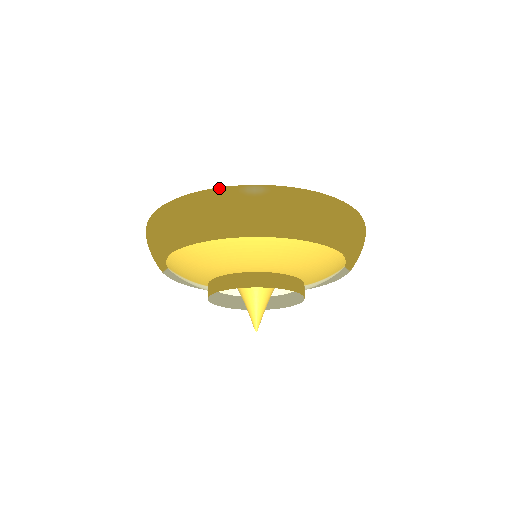
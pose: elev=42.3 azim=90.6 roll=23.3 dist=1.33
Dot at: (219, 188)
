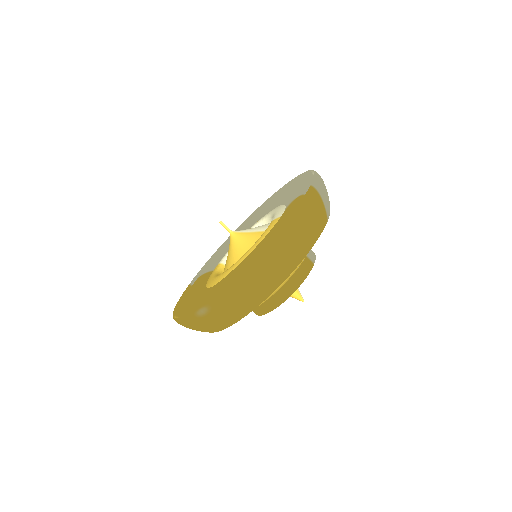
Dot at: (185, 318)
